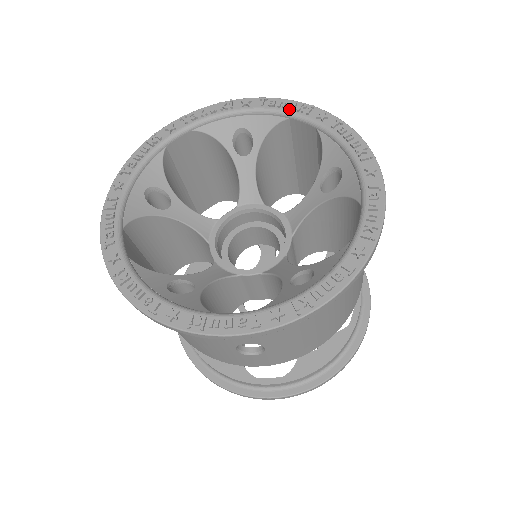
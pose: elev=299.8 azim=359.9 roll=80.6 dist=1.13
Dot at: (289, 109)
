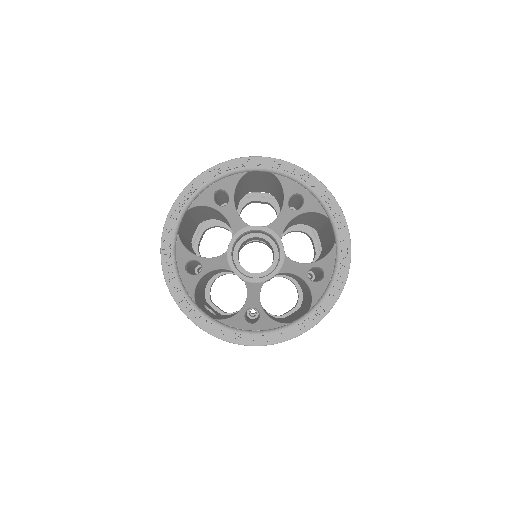
Dot at: (333, 214)
